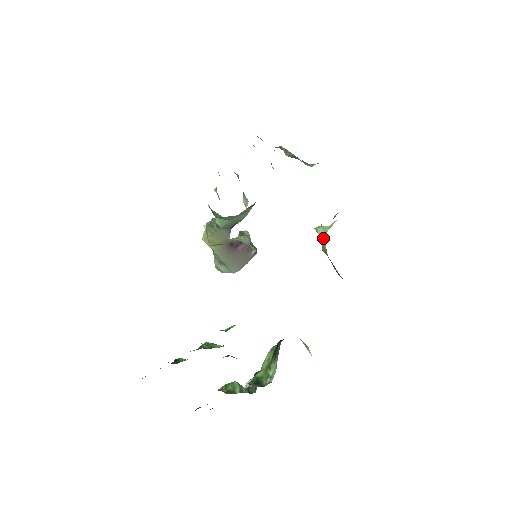
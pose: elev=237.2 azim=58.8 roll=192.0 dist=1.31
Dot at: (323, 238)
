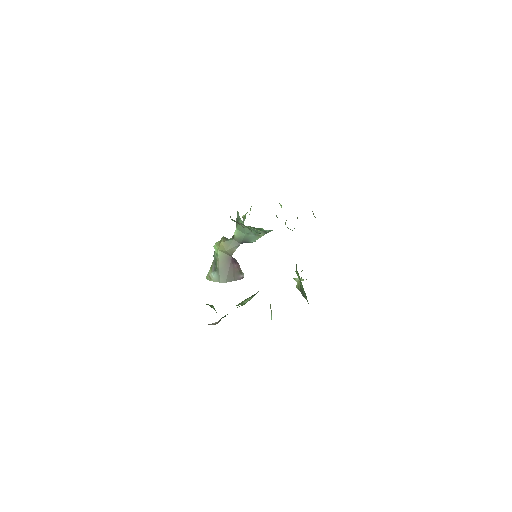
Dot at: occluded
